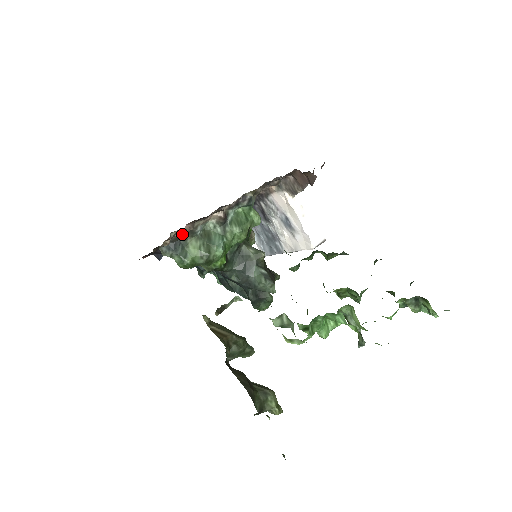
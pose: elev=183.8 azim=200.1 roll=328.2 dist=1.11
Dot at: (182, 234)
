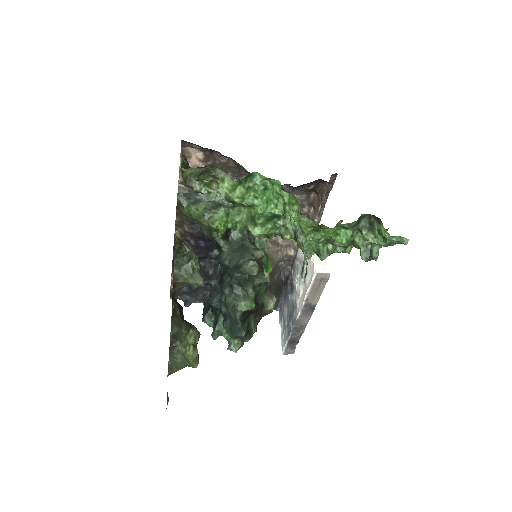
Dot at: occluded
